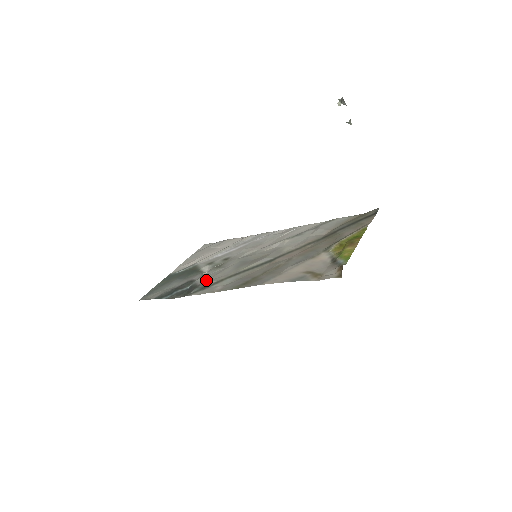
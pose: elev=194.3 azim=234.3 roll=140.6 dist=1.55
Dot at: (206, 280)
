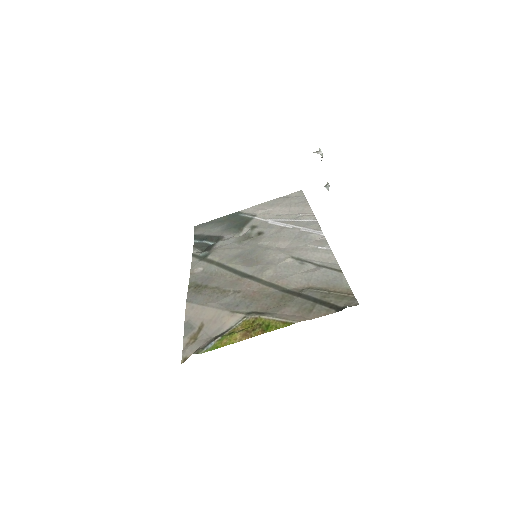
Dot at: (217, 249)
